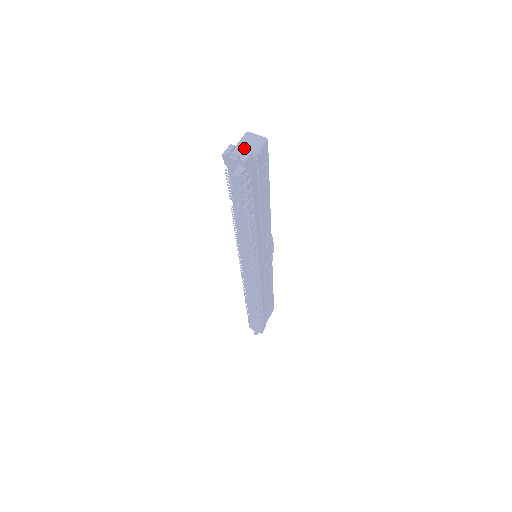
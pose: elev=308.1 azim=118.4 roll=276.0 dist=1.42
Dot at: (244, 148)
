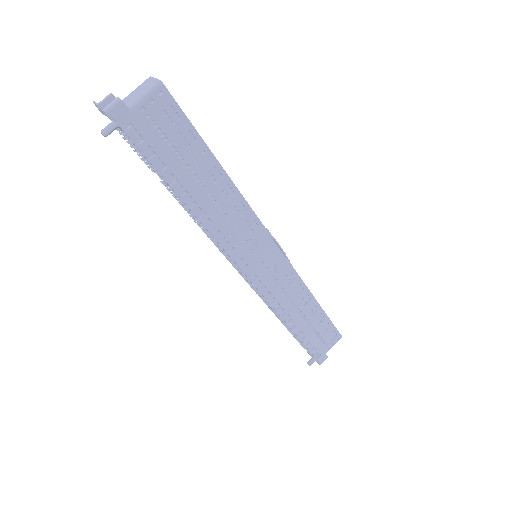
Dot at: (130, 97)
